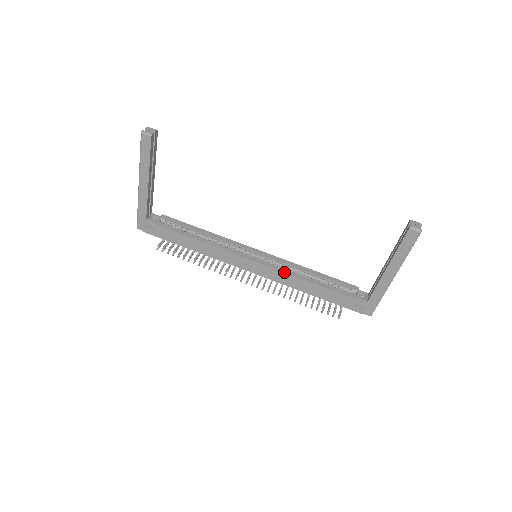
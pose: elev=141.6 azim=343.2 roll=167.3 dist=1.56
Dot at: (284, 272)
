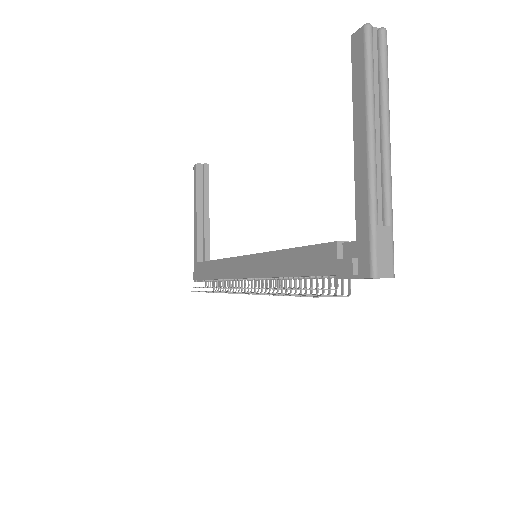
Dot at: (265, 252)
